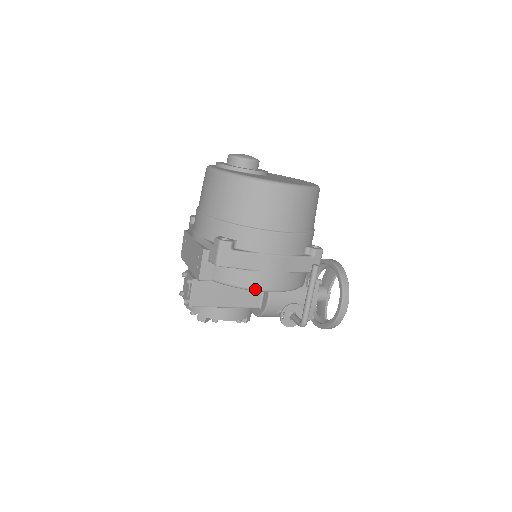
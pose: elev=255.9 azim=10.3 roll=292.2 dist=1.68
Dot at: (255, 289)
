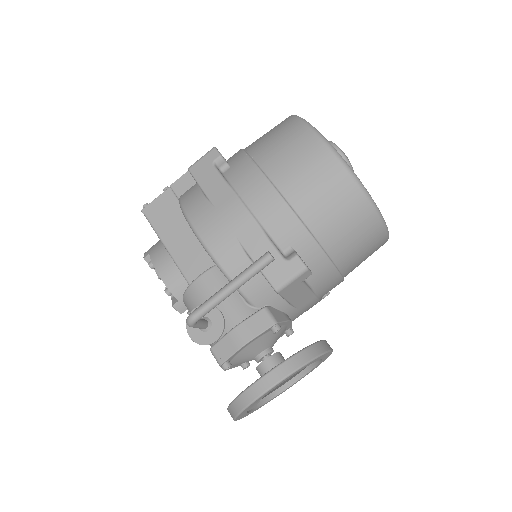
Dot at: (192, 223)
